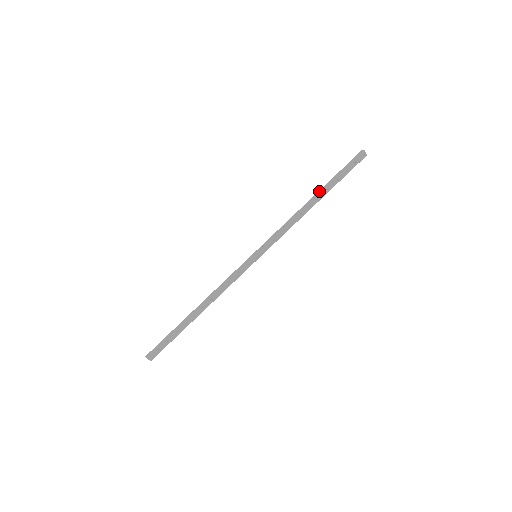
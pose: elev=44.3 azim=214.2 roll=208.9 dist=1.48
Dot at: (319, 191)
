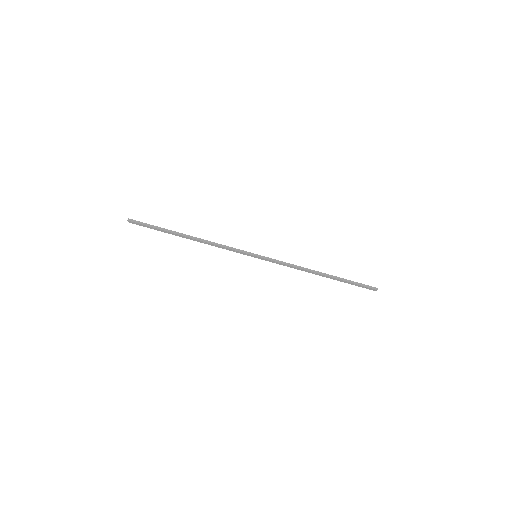
Dot at: (330, 275)
